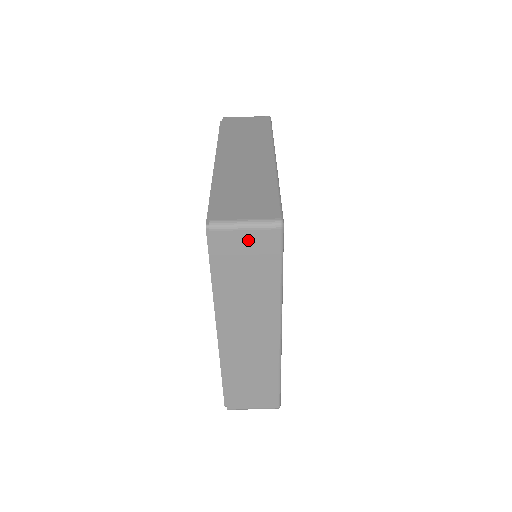
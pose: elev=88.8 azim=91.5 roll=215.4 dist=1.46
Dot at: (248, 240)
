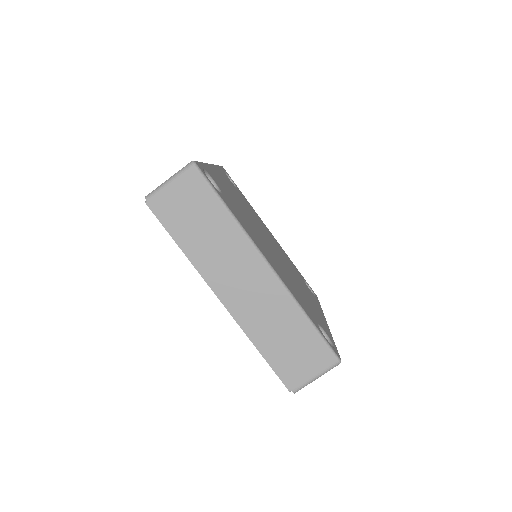
Dot at: (179, 192)
